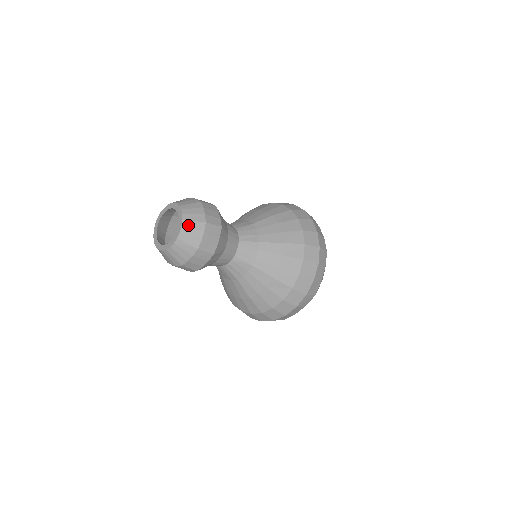
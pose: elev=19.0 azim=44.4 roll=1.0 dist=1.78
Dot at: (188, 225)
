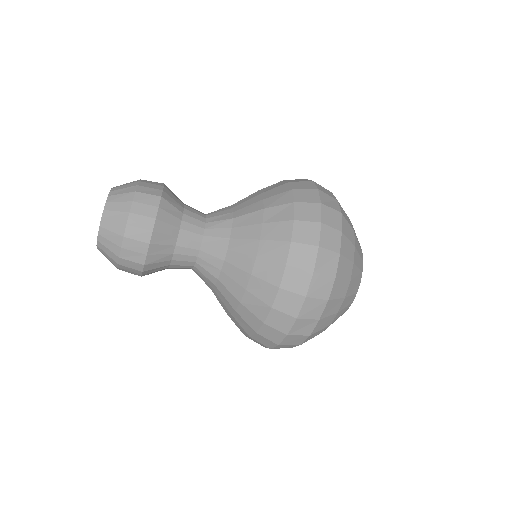
Dot at: (119, 186)
